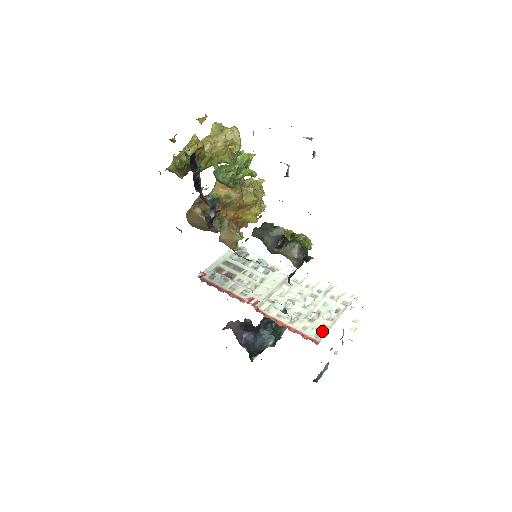
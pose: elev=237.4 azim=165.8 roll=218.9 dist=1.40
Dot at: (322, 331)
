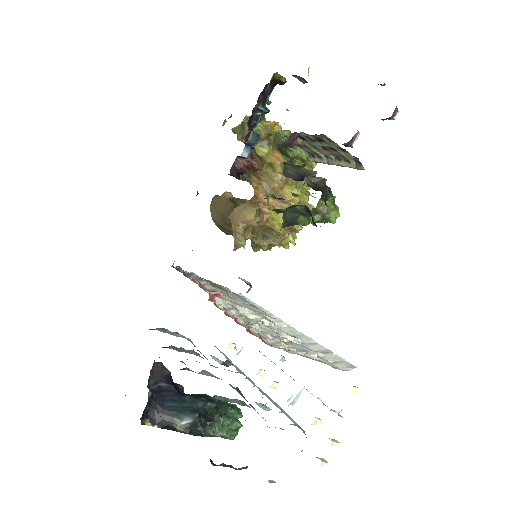
Dot at: (281, 343)
